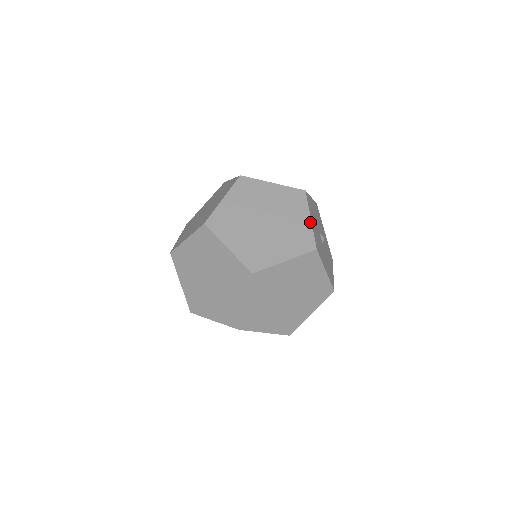
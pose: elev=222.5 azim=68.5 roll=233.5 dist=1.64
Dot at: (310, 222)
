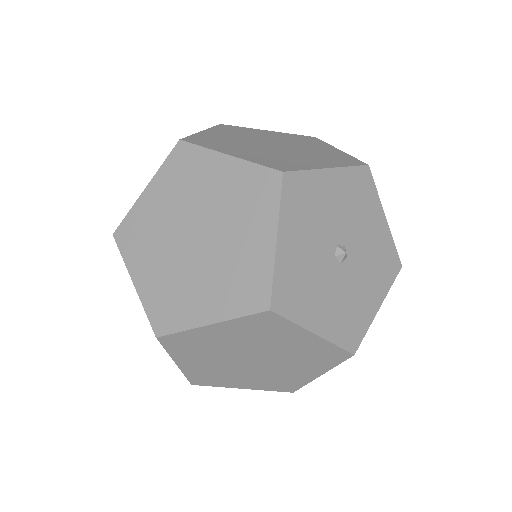
Dot at: (318, 338)
